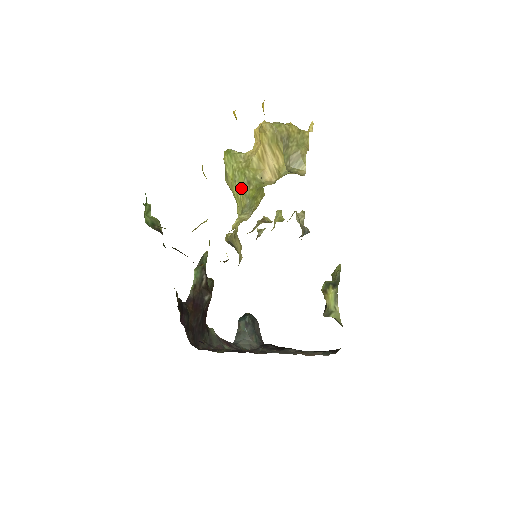
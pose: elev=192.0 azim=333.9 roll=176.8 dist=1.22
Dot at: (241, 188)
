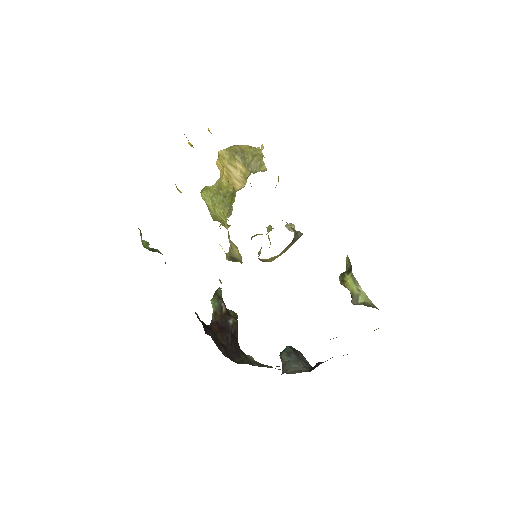
Dot at: (220, 205)
